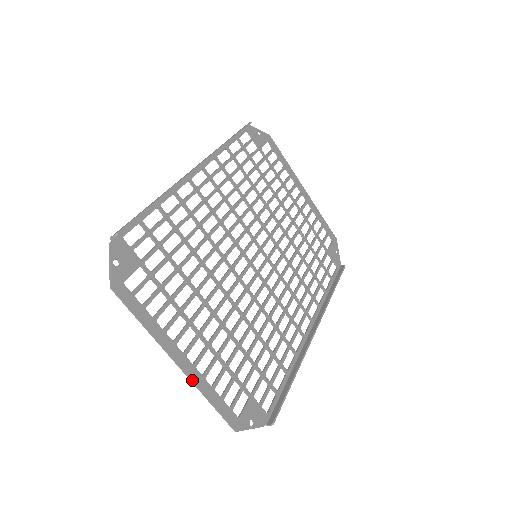
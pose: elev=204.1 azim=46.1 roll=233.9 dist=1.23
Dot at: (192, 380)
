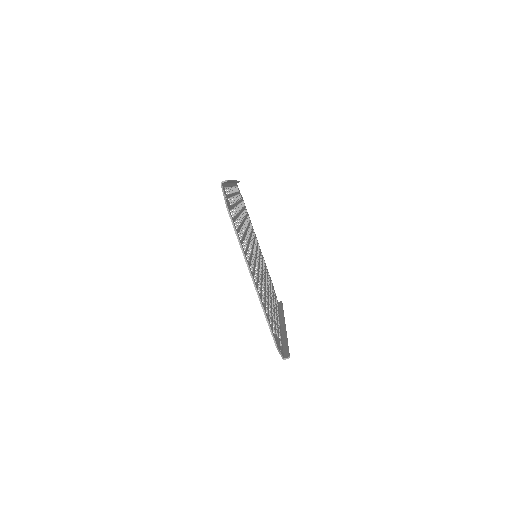
Dot at: (259, 295)
